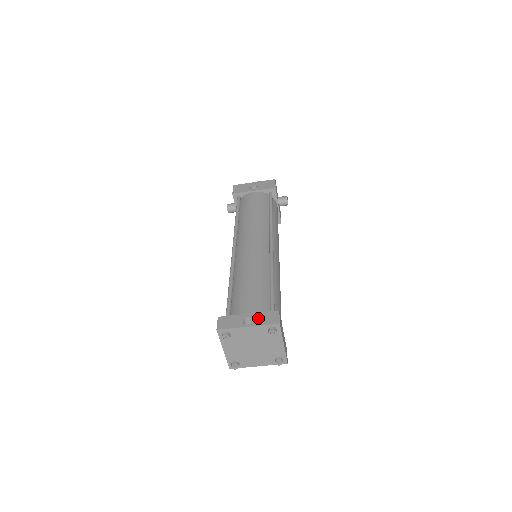
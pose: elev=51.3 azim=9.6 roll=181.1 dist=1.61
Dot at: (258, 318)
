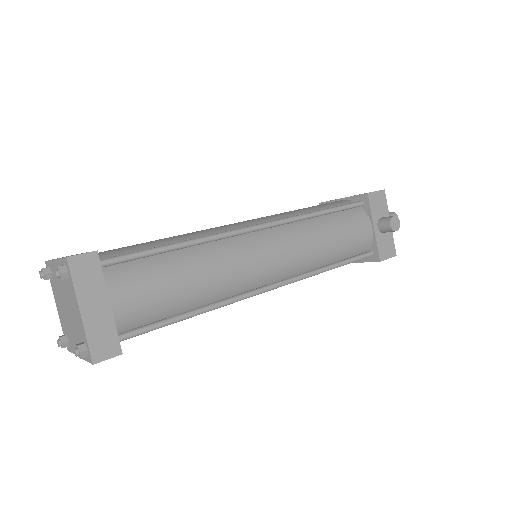
Dot at: occluded
